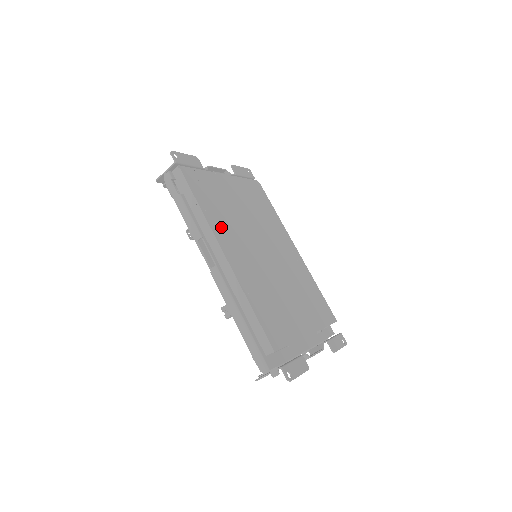
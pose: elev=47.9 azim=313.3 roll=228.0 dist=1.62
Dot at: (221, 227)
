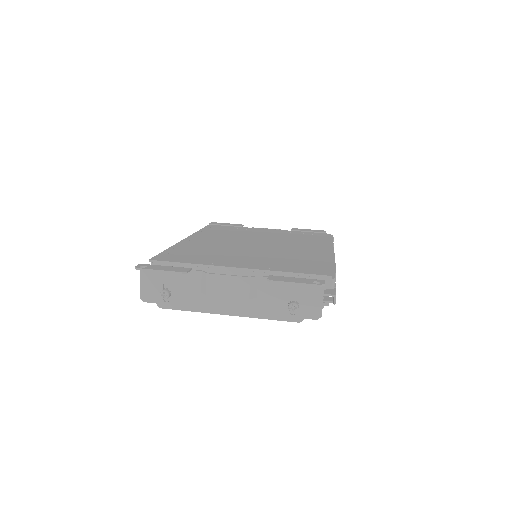
Dot at: (208, 235)
